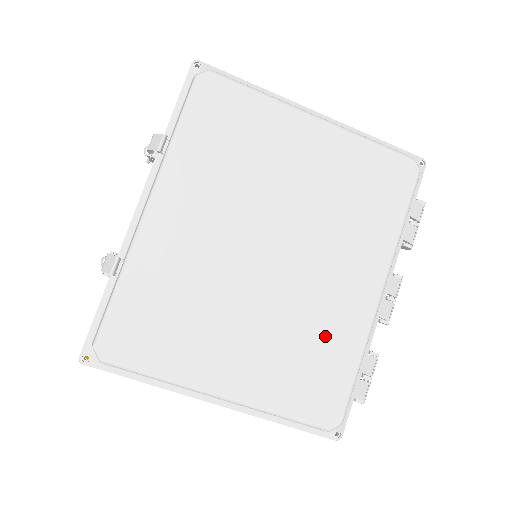
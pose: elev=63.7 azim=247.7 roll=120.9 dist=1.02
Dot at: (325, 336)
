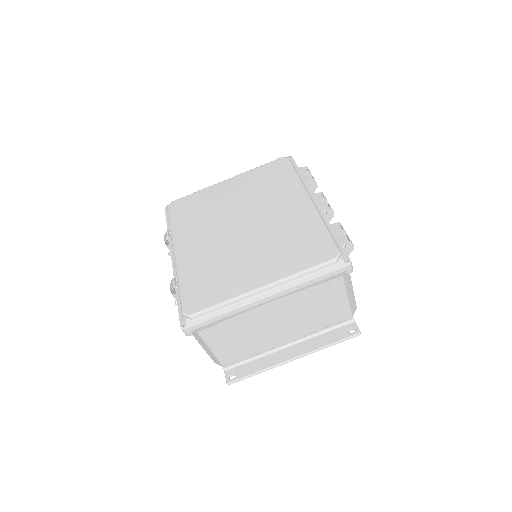
Dot at: (296, 230)
